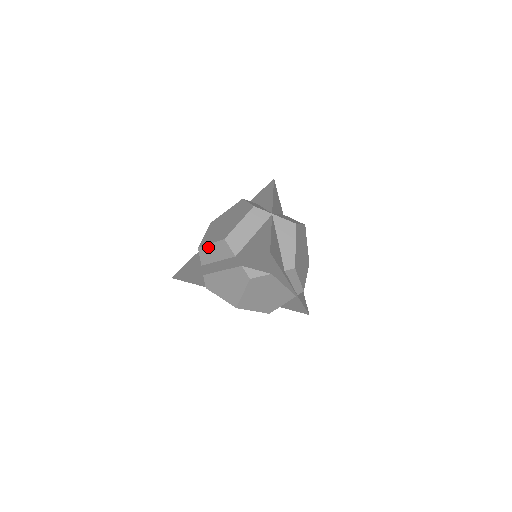
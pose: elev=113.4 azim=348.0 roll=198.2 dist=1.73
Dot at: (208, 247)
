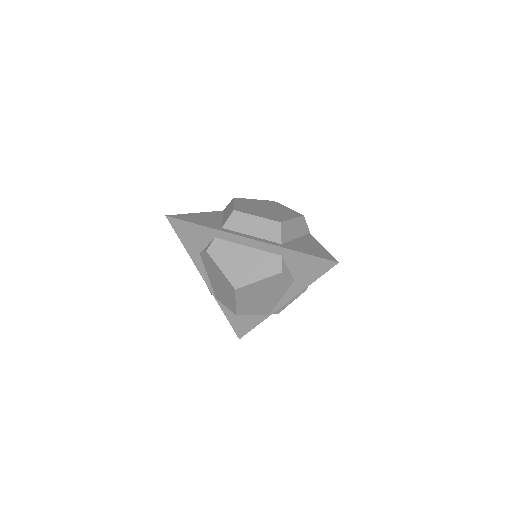
Dot at: (250, 217)
